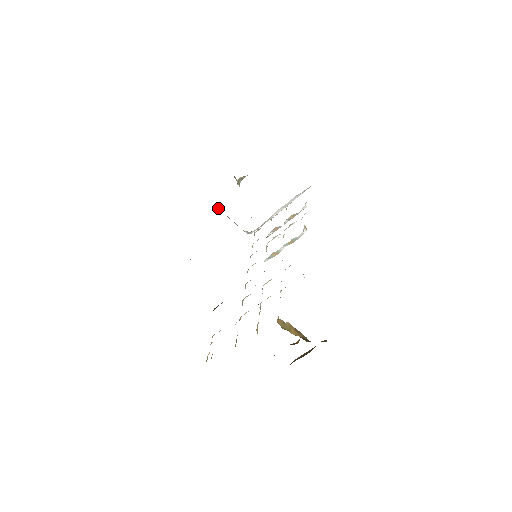
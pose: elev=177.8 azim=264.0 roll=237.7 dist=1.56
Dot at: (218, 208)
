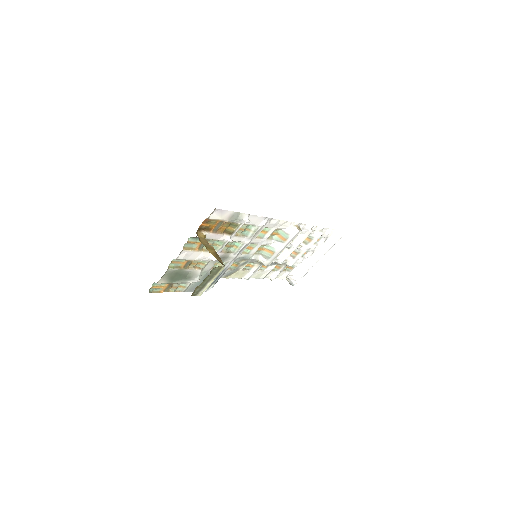
Dot at: occluded
